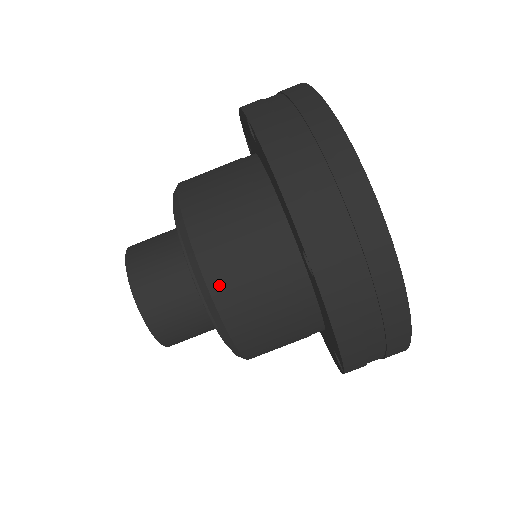
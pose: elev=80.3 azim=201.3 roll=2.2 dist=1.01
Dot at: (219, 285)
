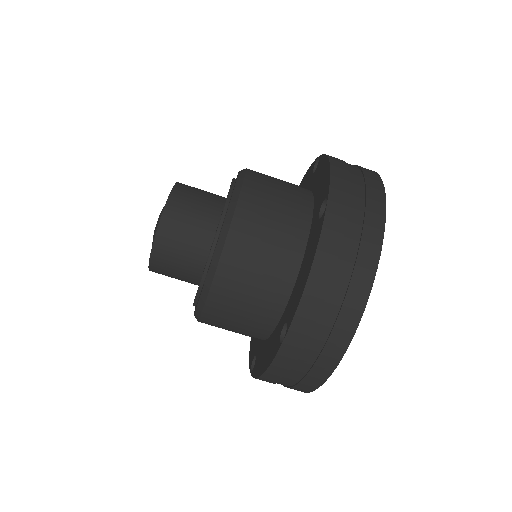
Dot at: (219, 290)
